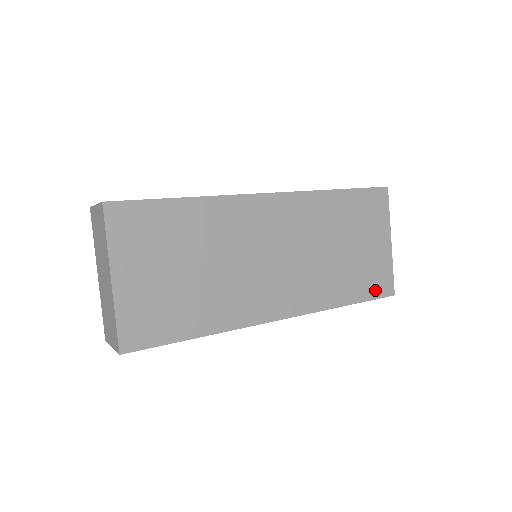
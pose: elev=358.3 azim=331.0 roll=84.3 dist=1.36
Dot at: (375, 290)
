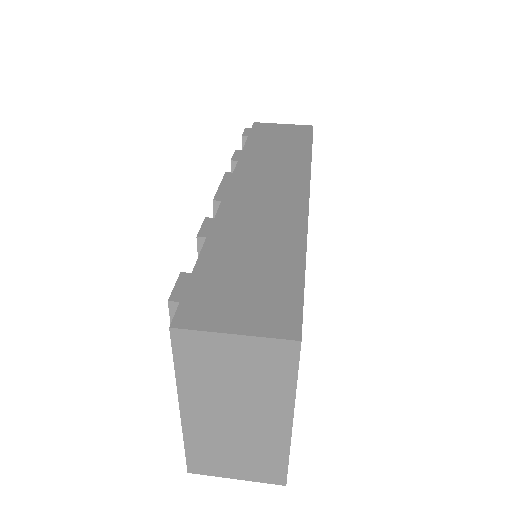
Dot at: occluded
